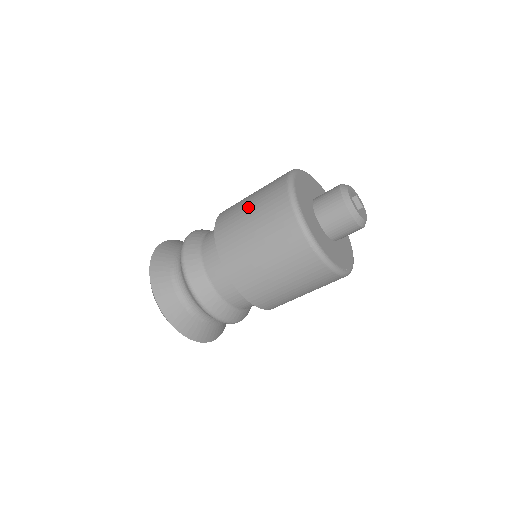
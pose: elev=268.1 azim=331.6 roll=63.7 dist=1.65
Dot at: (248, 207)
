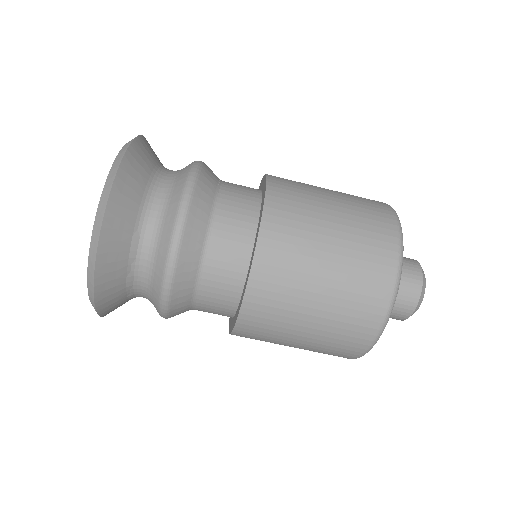
Dot at: (326, 263)
